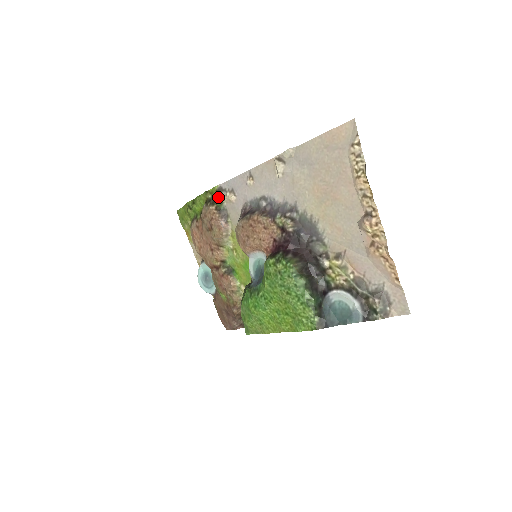
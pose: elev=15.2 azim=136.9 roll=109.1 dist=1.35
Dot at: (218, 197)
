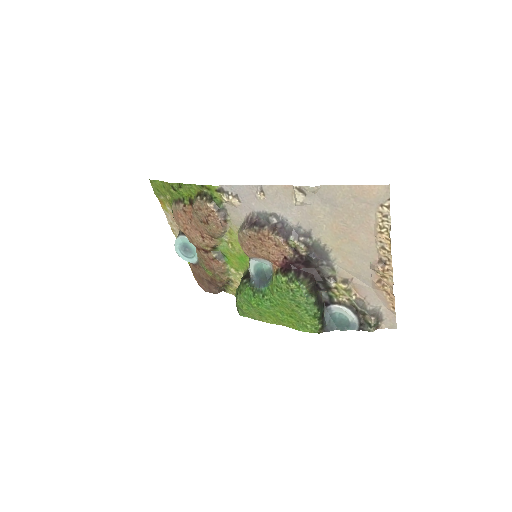
Dot at: (217, 196)
